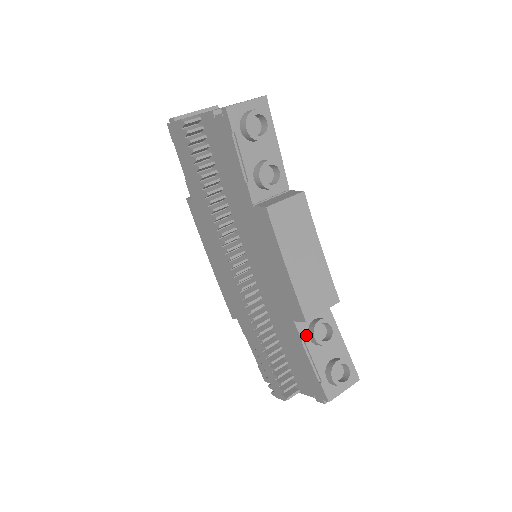
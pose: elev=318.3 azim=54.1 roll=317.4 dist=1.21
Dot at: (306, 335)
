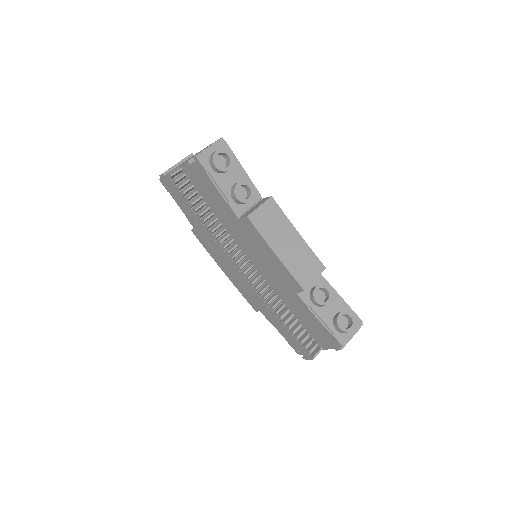
Dot at: (309, 302)
